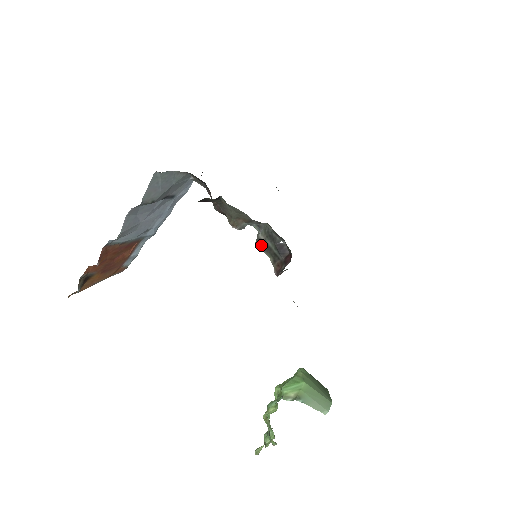
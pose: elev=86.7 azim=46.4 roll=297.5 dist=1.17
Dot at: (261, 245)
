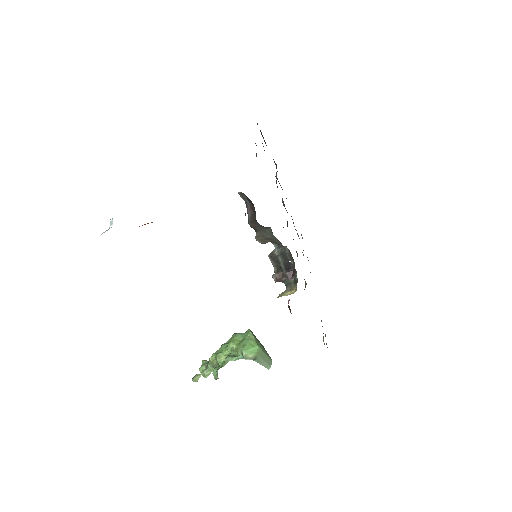
Dot at: (272, 258)
